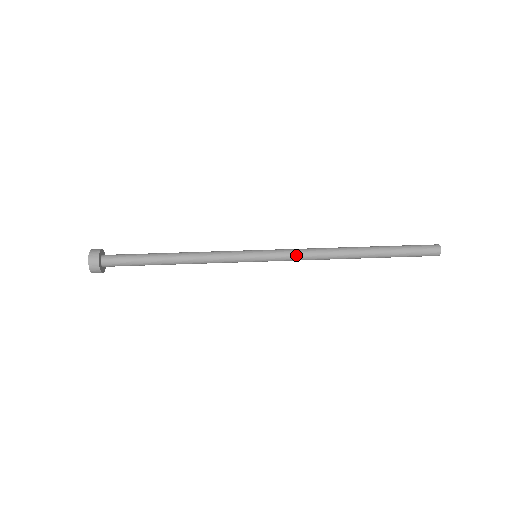
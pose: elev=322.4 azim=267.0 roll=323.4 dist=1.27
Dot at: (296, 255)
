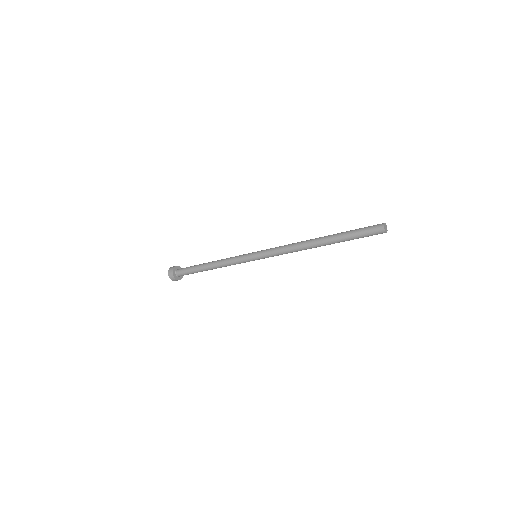
Dot at: (278, 248)
